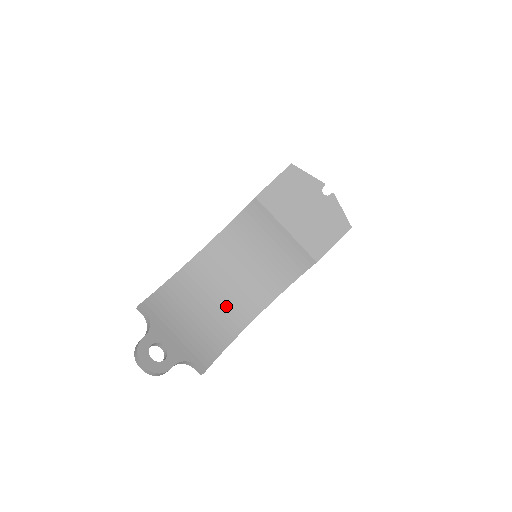
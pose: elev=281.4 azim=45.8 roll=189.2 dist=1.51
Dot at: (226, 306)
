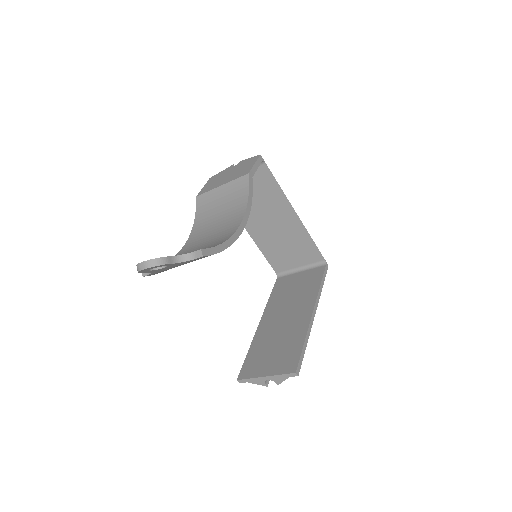
Dot at: (214, 241)
